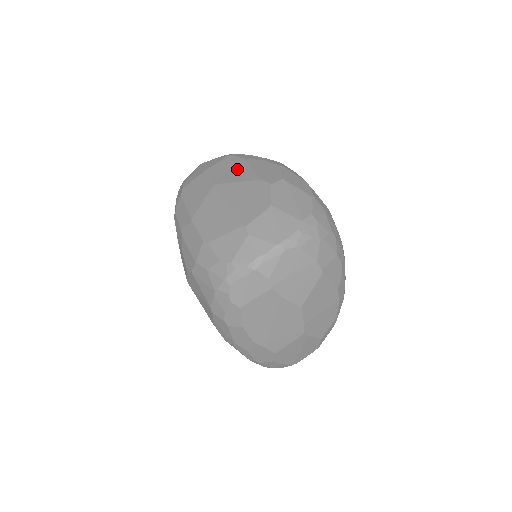
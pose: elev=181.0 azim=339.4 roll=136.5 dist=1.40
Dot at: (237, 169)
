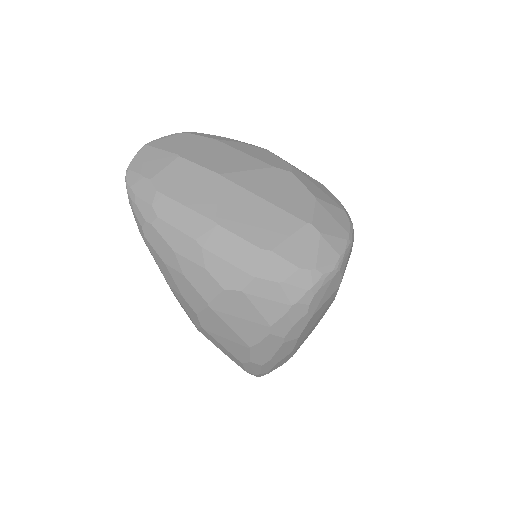
Dot at: (226, 153)
